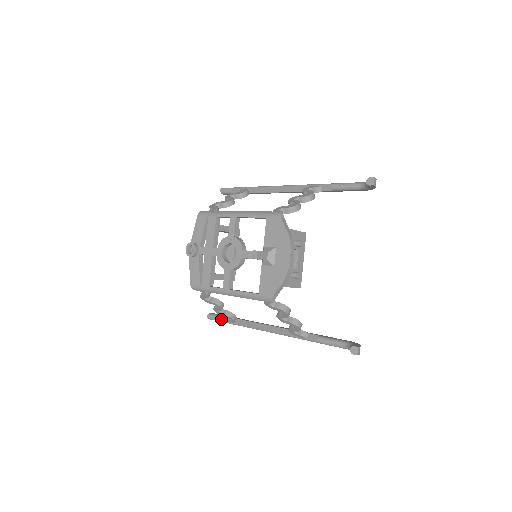
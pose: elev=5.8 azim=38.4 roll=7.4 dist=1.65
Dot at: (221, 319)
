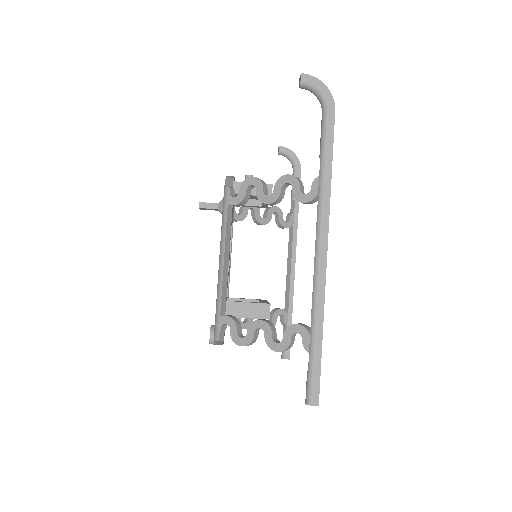
Dot at: (308, 367)
